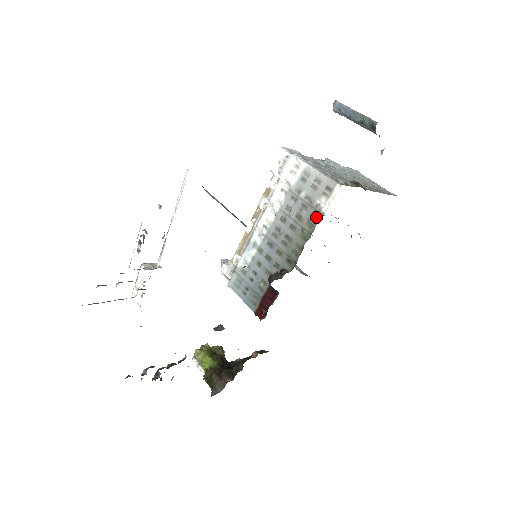
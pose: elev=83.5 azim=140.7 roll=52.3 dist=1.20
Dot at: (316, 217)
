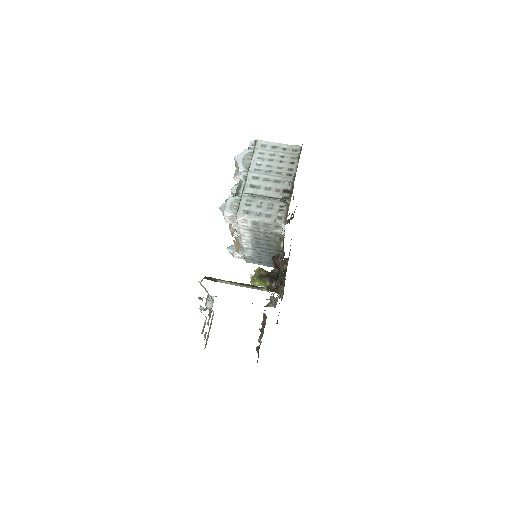
Dot at: occluded
